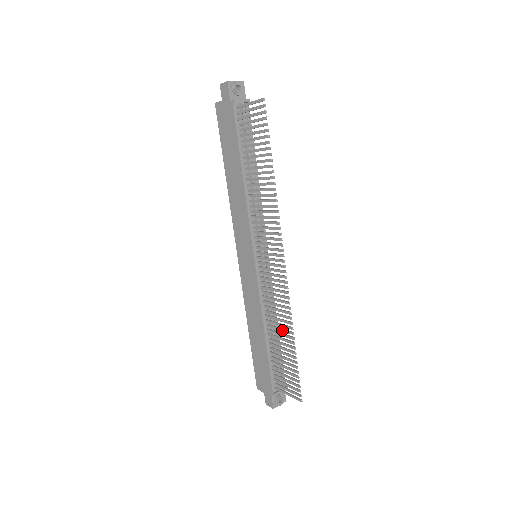
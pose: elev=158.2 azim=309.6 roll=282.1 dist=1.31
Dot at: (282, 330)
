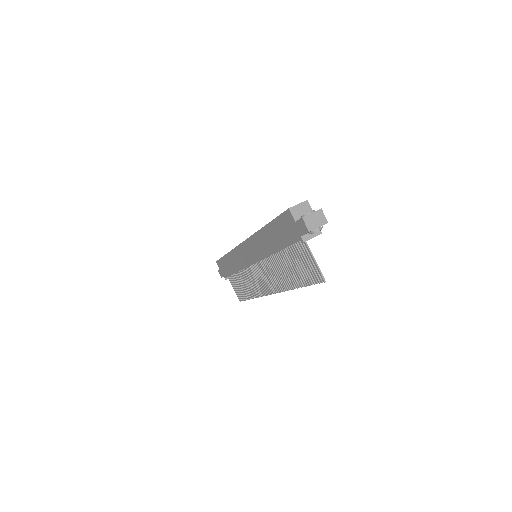
Dot at: (248, 288)
